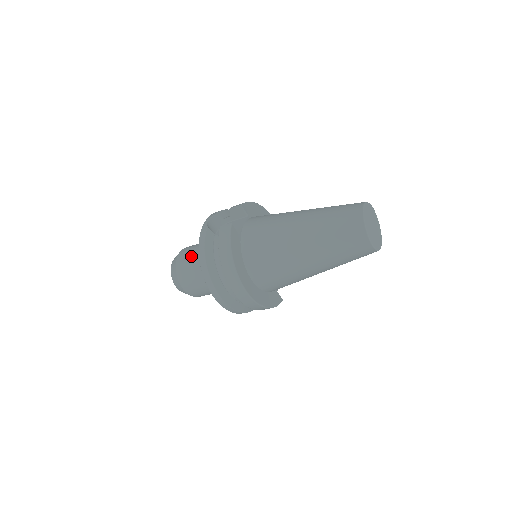
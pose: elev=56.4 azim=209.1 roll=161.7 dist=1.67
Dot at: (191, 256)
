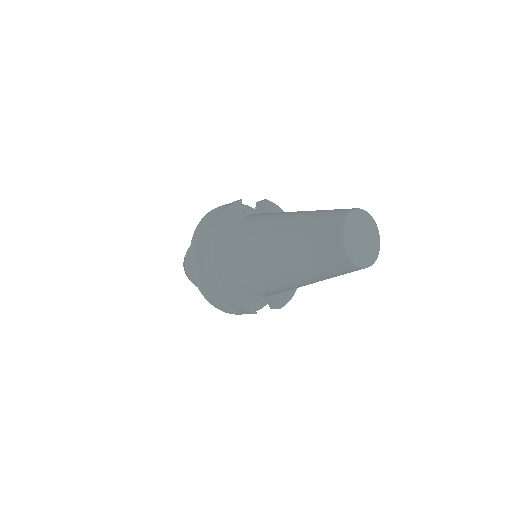
Dot at: occluded
